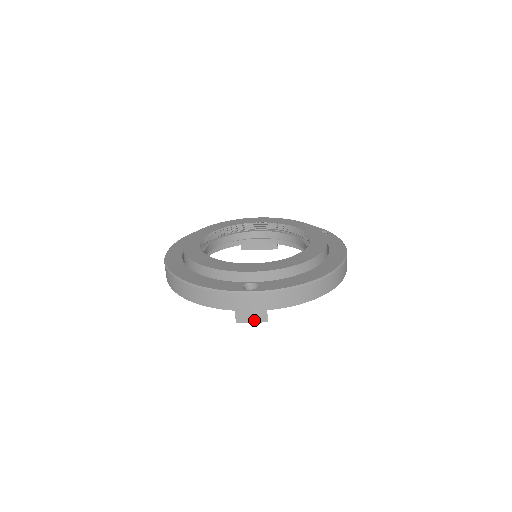
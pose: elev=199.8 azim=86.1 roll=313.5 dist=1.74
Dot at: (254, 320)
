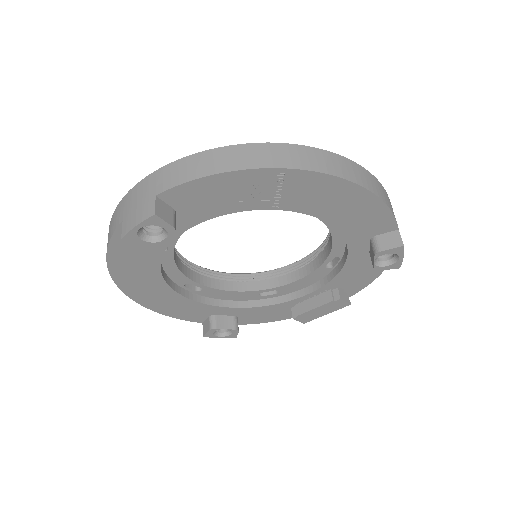
Dot at: (139, 220)
